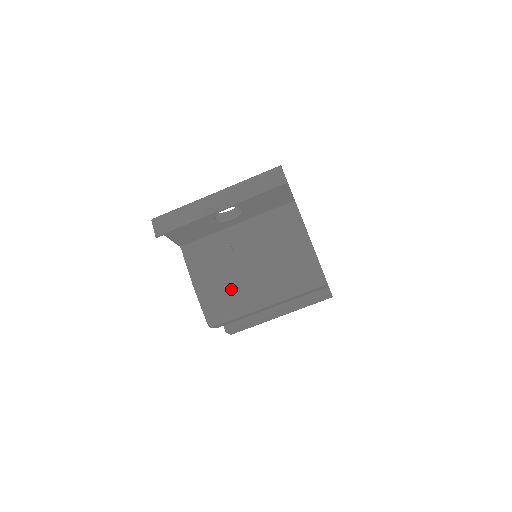
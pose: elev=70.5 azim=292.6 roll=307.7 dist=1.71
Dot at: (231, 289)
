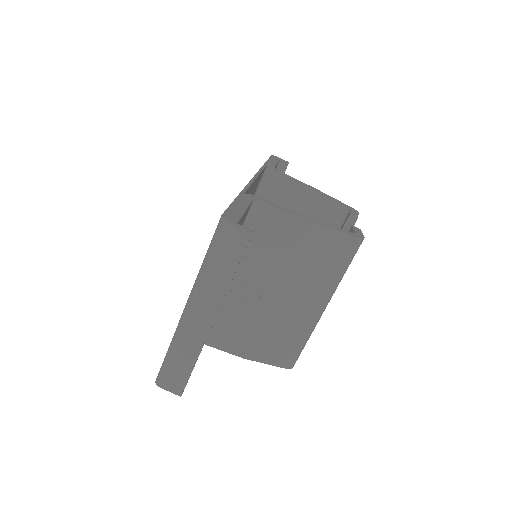
Dot at: (280, 329)
